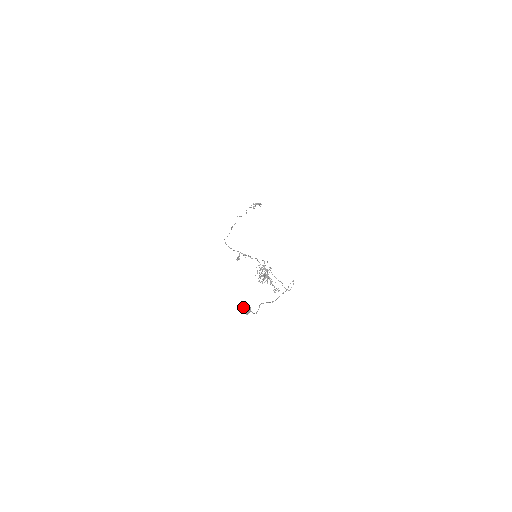
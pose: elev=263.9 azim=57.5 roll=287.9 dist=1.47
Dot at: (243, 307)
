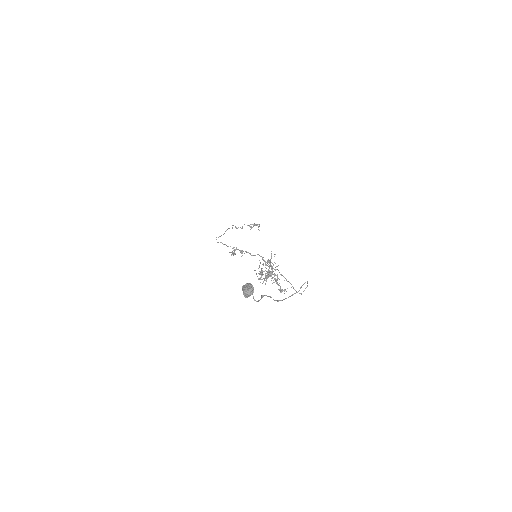
Dot at: (243, 285)
